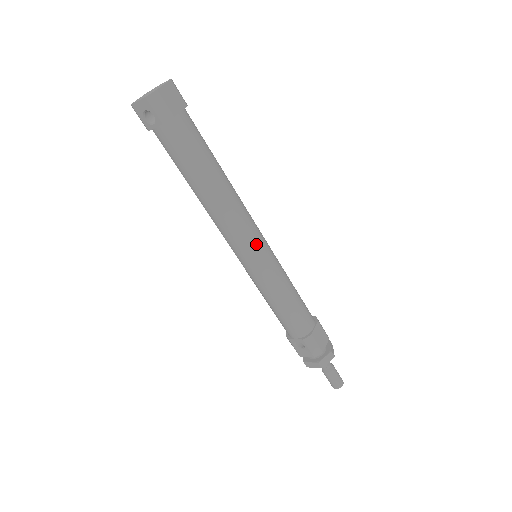
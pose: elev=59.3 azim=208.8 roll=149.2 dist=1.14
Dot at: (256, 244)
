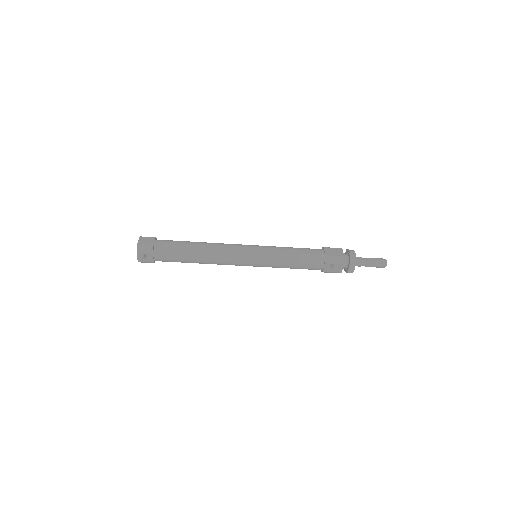
Dot at: (245, 250)
